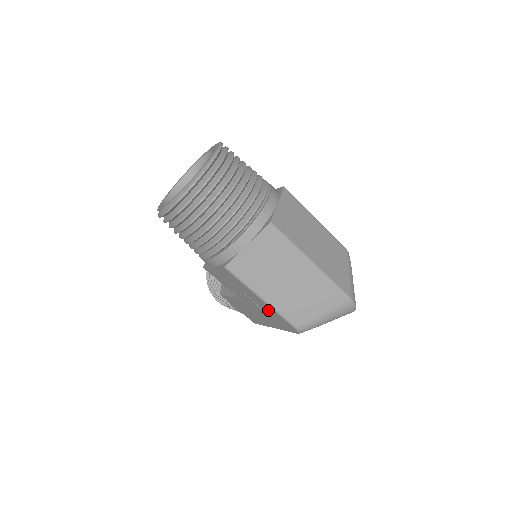
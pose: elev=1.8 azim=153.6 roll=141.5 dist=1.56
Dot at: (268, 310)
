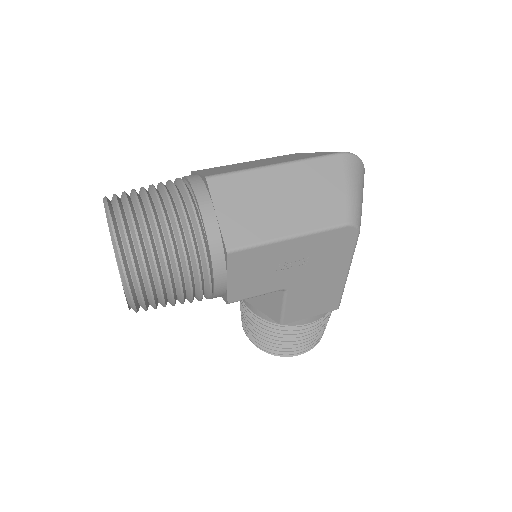
Dot at: (312, 247)
